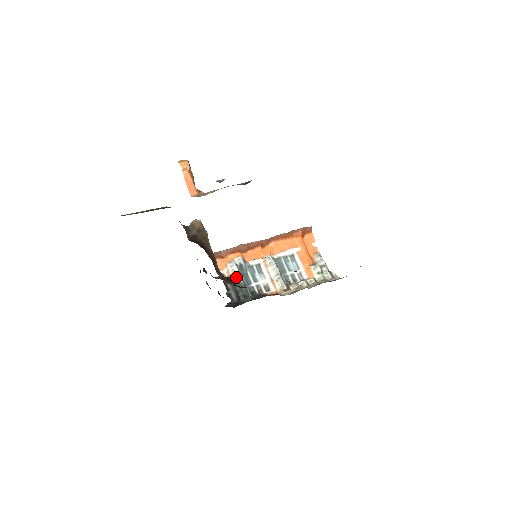
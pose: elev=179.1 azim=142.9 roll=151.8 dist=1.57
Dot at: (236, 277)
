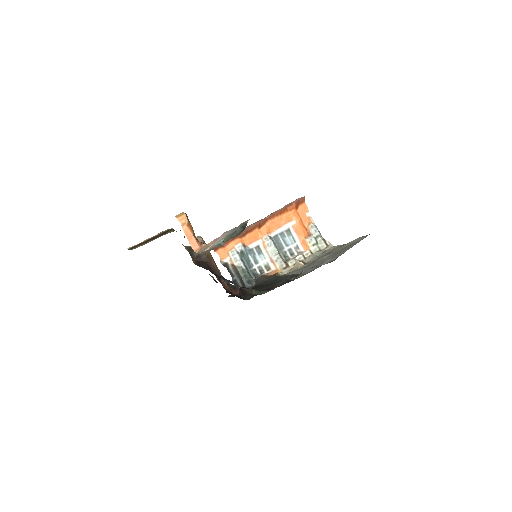
Dot at: (239, 265)
